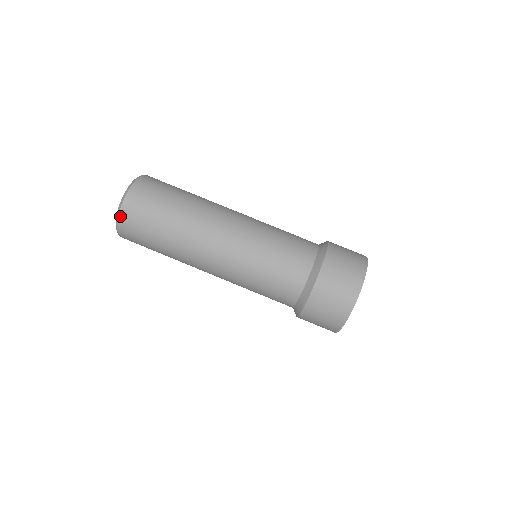
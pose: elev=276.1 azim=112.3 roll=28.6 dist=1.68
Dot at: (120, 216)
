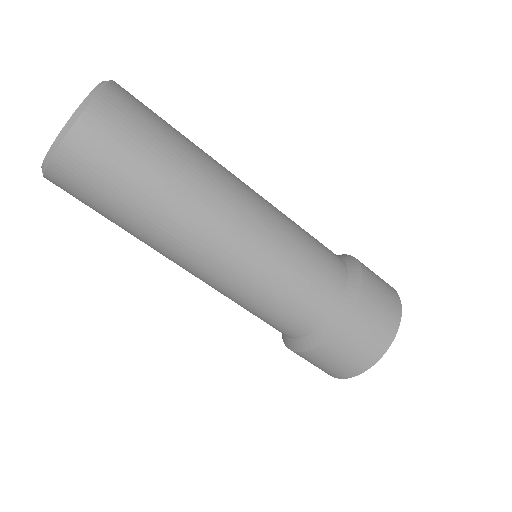
Dot at: occluded
